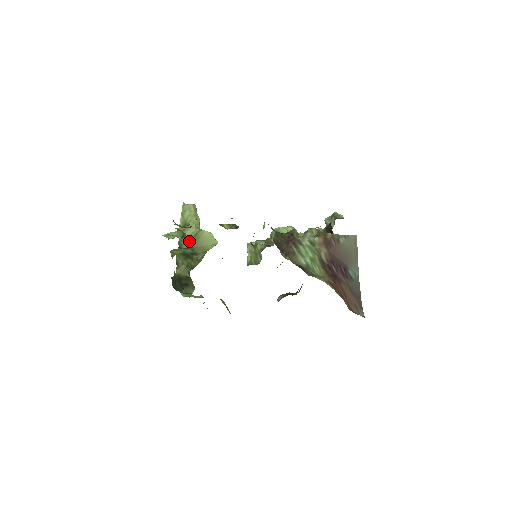
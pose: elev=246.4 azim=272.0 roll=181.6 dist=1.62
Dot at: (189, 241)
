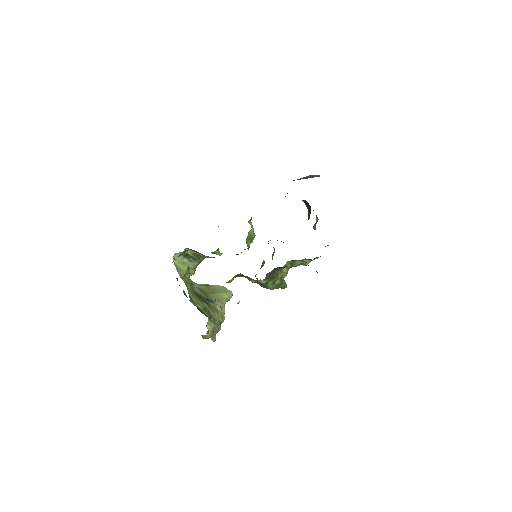
Dot at: (202, 289)
